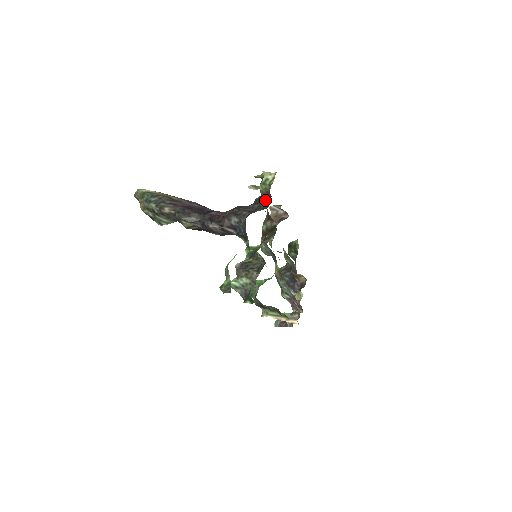
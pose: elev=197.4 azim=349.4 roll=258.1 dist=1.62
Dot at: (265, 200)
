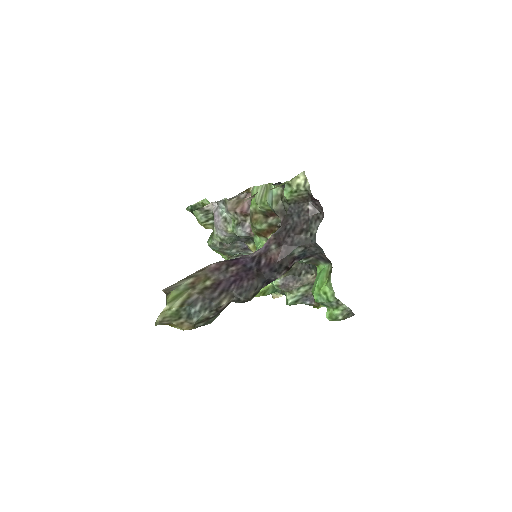
Dot at: (303, 207)
